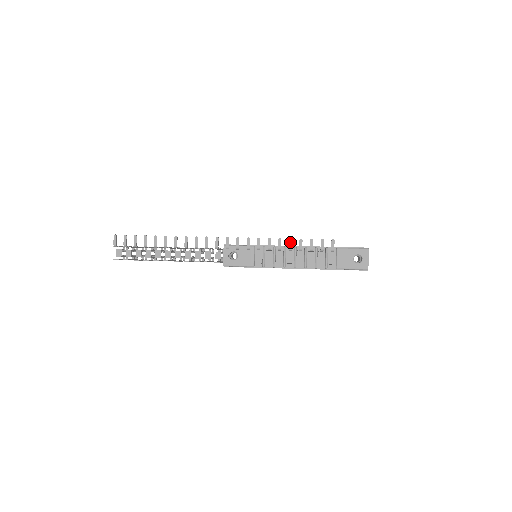
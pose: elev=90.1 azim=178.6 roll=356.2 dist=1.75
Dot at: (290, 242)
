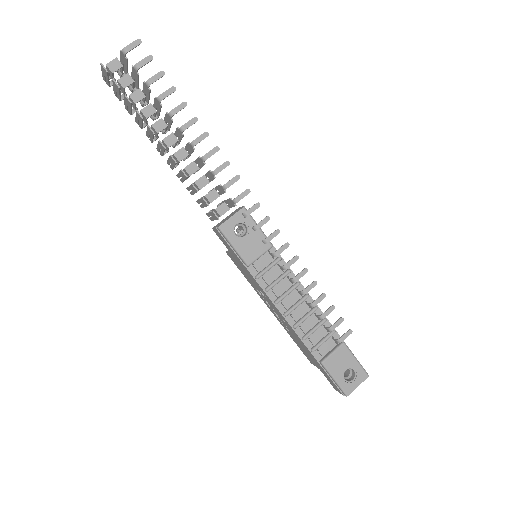
Dot at: (312, 285)
